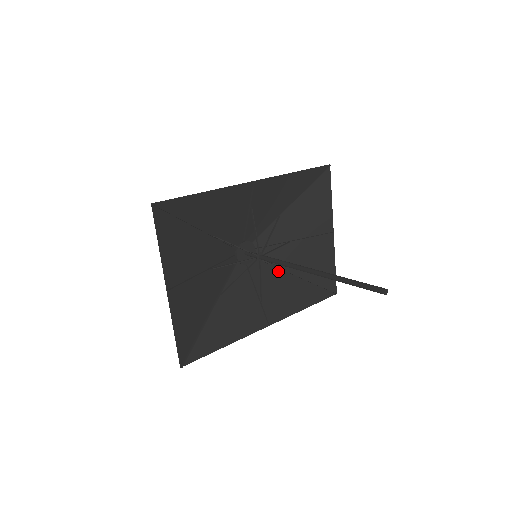
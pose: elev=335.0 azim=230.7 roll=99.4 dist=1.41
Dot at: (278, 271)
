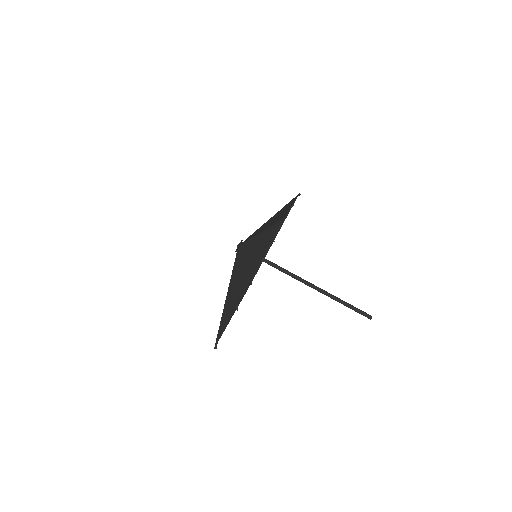
Dot at: occluded
